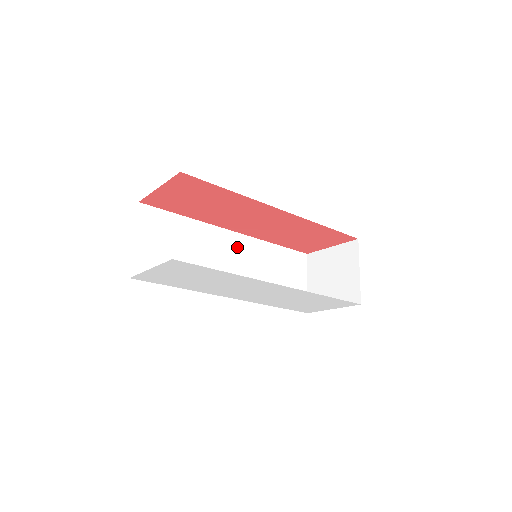
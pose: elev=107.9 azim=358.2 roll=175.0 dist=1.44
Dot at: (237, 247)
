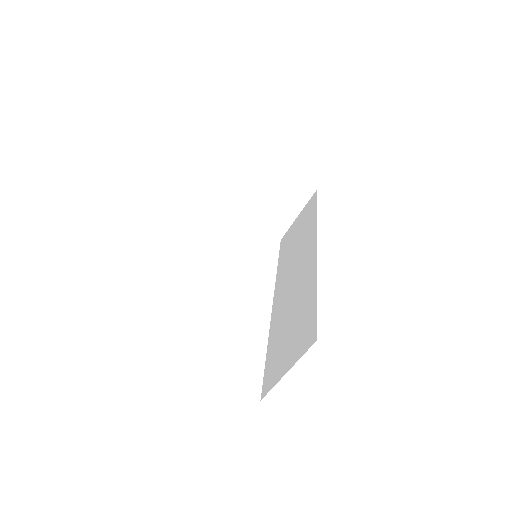
Dot at: occluded
